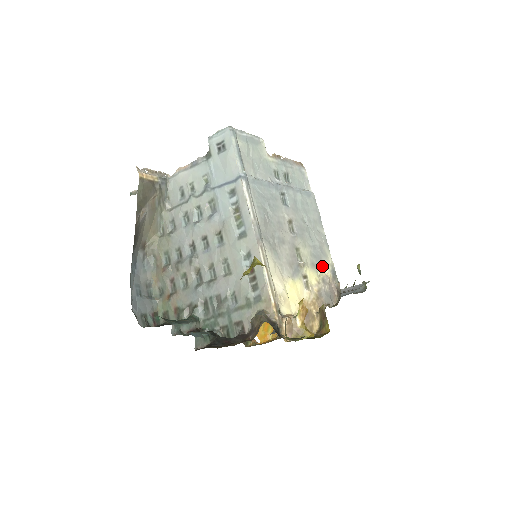
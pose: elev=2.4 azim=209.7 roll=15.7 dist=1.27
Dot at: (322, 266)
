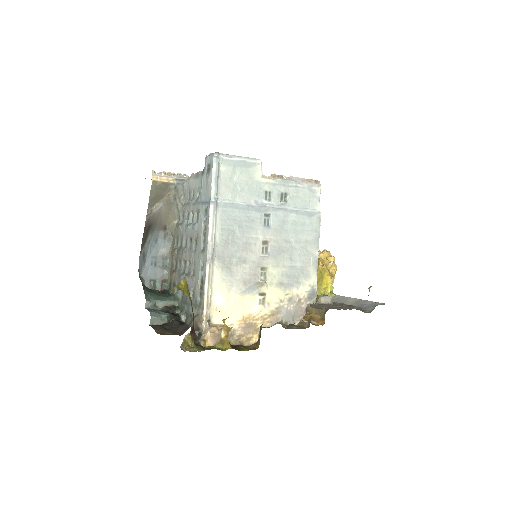
Dot at: (296, 286)
